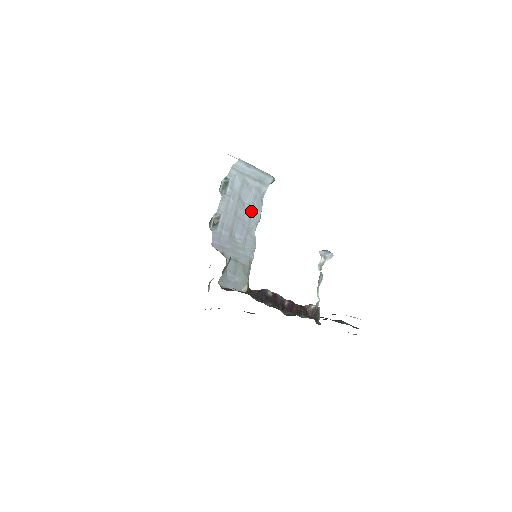
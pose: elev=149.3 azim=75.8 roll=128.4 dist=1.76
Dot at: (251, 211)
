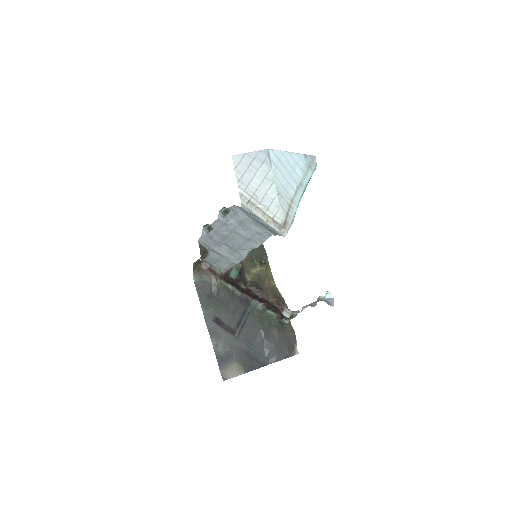
Dot at: (247, 240)
